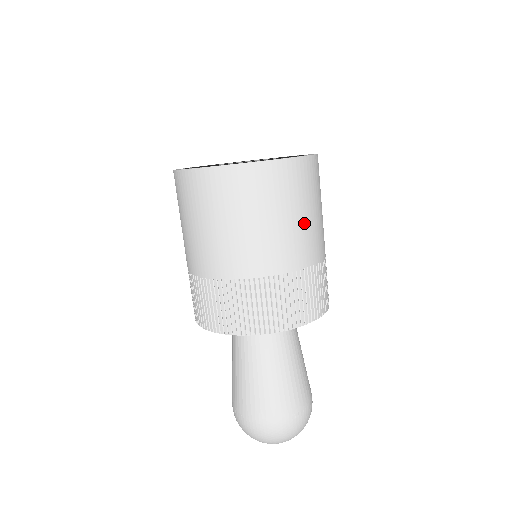
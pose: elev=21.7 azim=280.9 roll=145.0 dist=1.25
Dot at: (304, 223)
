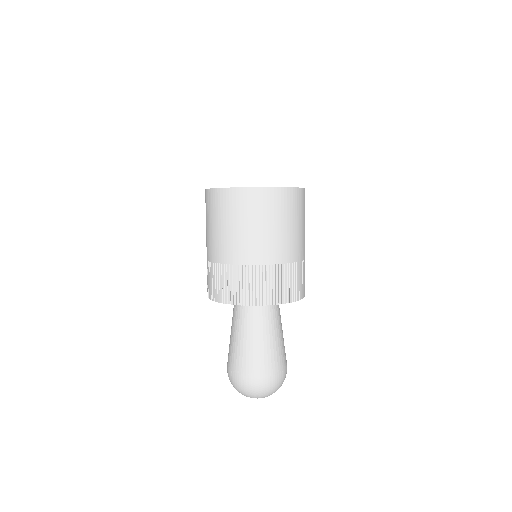
Dot at: (297, 232)
